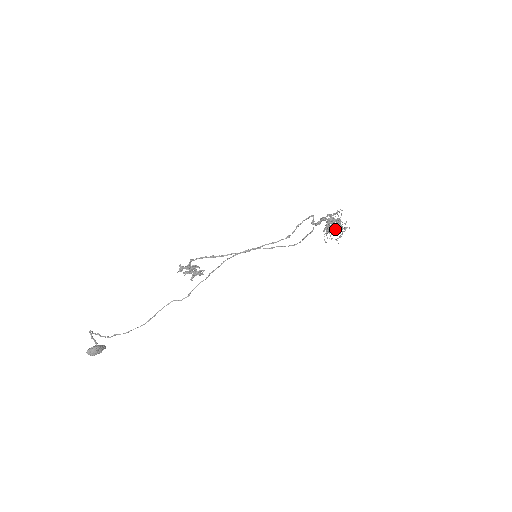
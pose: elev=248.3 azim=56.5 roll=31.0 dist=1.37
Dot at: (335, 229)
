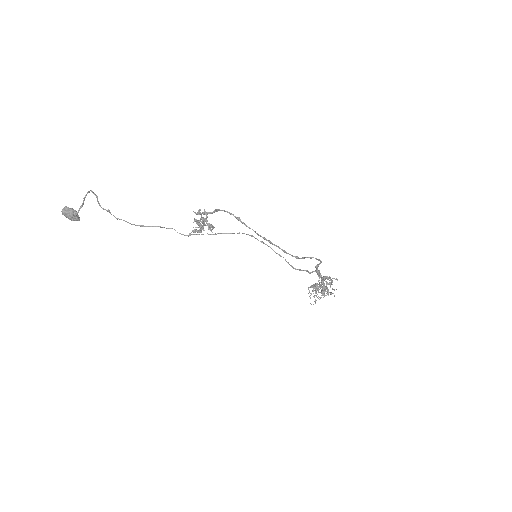
Dot at: occluded
